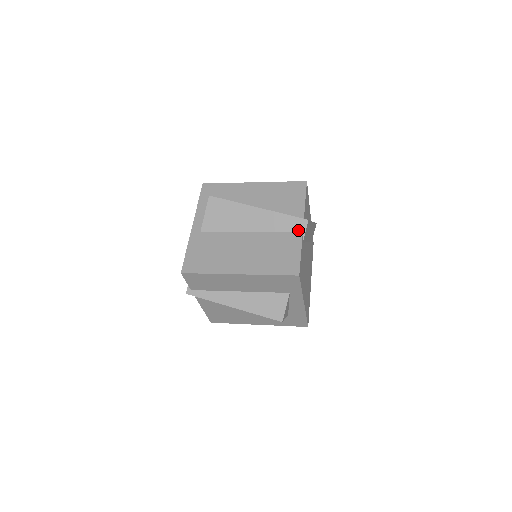
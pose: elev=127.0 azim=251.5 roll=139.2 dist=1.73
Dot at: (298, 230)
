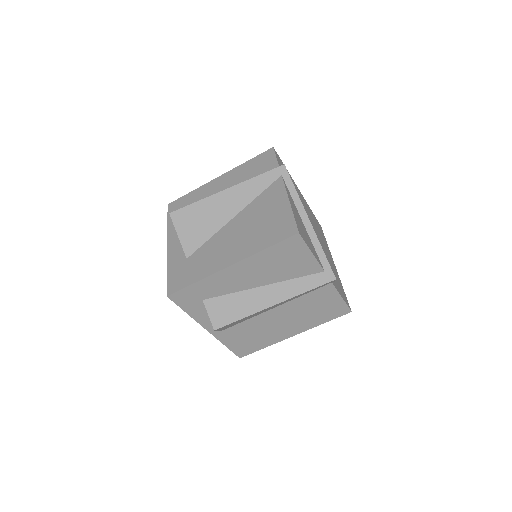
Dot at: (326, 285)
